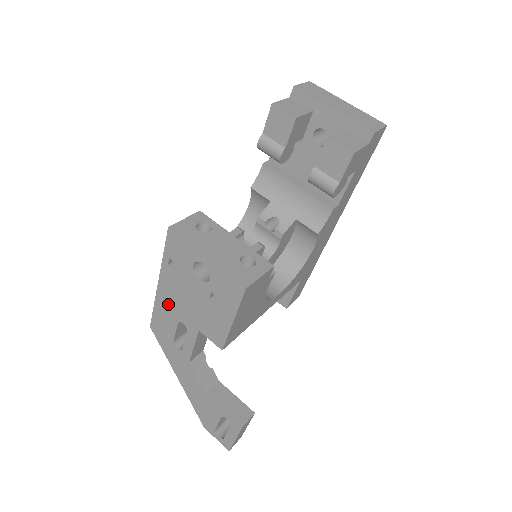
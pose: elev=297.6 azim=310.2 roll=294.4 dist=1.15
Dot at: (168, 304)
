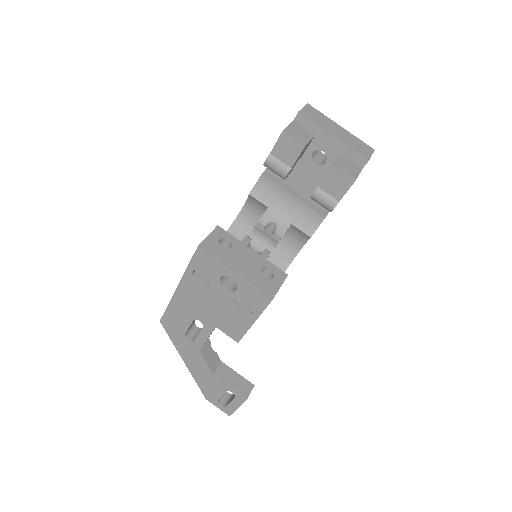
Dot at: (185, 305)
